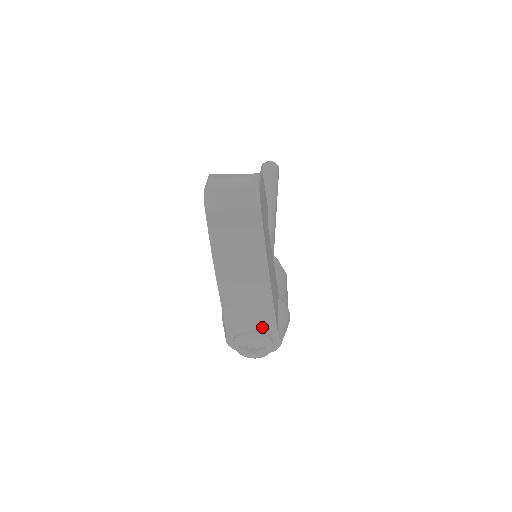
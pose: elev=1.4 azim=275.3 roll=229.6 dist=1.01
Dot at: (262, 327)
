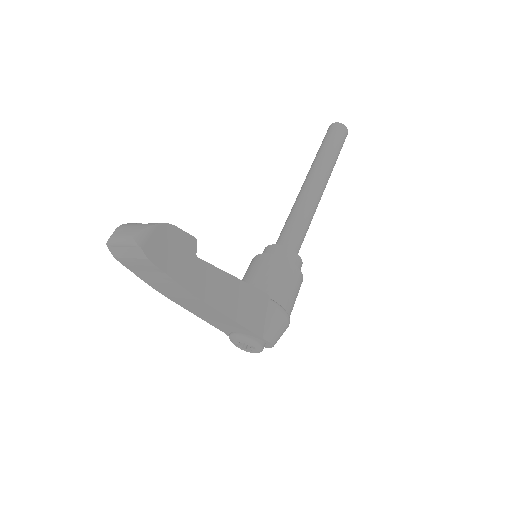
Dot at: (242, 331)
